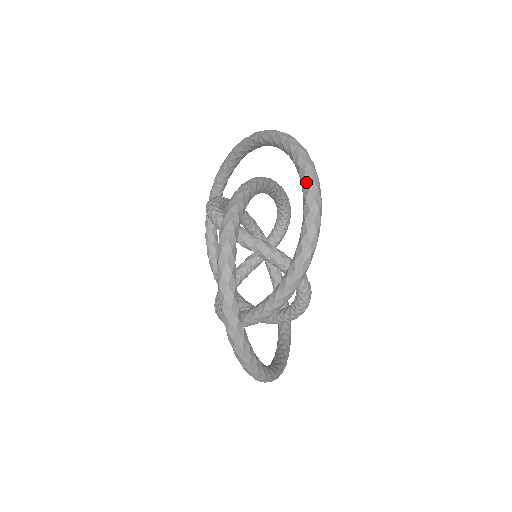
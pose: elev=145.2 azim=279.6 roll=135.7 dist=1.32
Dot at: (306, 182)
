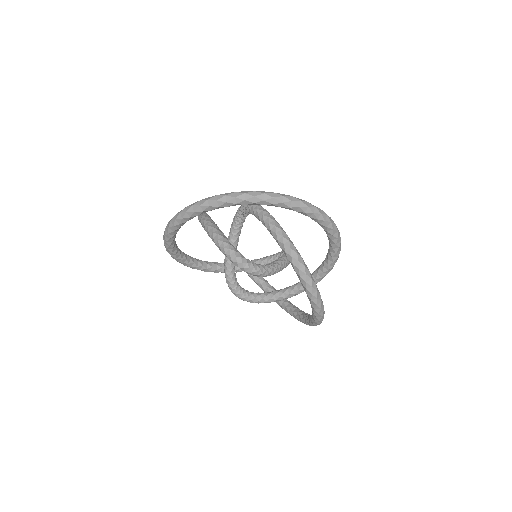
Dot at: (335, 235)
